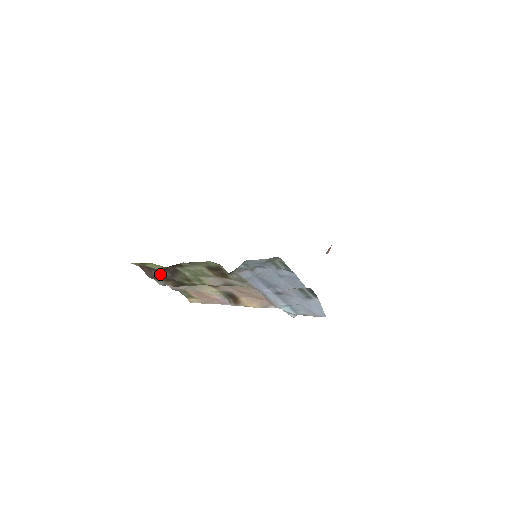
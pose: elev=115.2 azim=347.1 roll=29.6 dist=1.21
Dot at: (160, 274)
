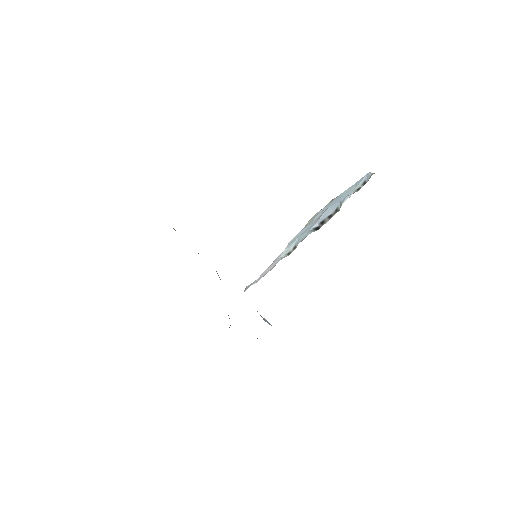
Dot at: occluded
